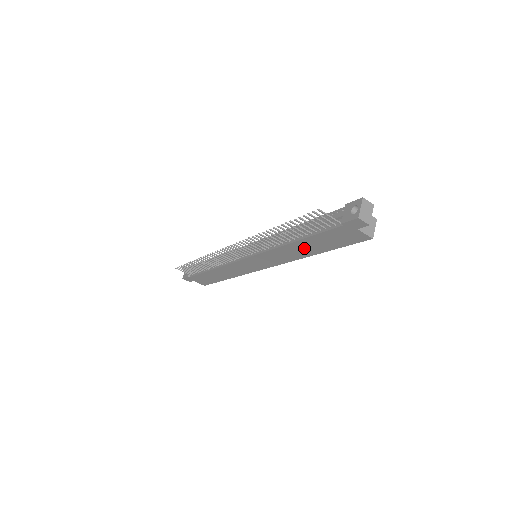
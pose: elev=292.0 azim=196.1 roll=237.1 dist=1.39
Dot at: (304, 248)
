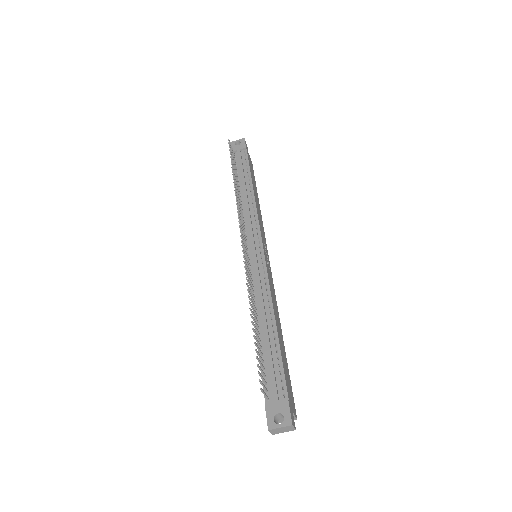
Dot at: occluded
